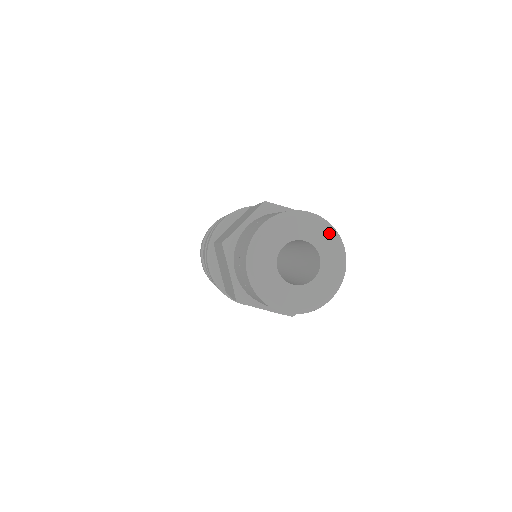
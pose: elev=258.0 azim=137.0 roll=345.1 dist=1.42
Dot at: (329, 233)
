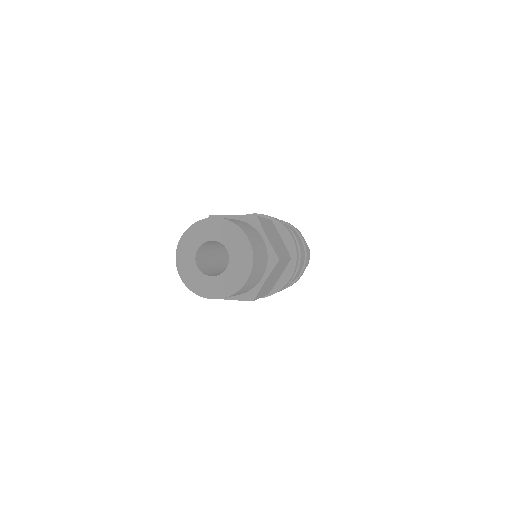
Dot at: (245, 260)
